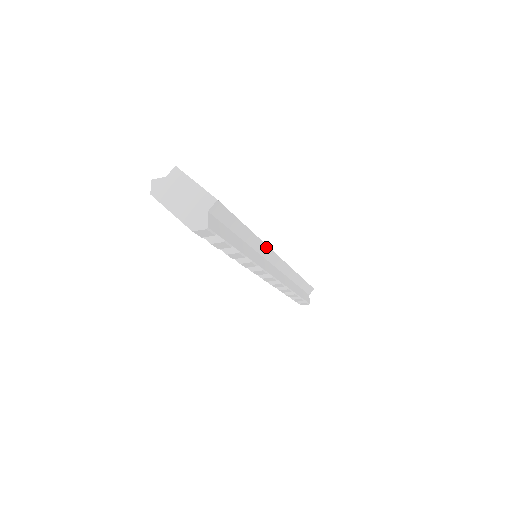
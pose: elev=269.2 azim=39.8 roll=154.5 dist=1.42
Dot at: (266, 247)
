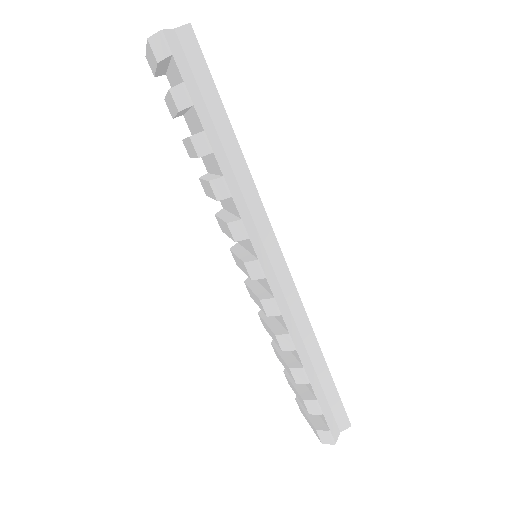
Dot at: (257, 196)
